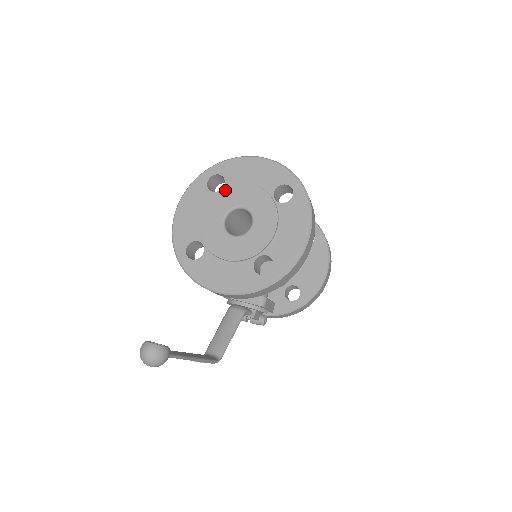
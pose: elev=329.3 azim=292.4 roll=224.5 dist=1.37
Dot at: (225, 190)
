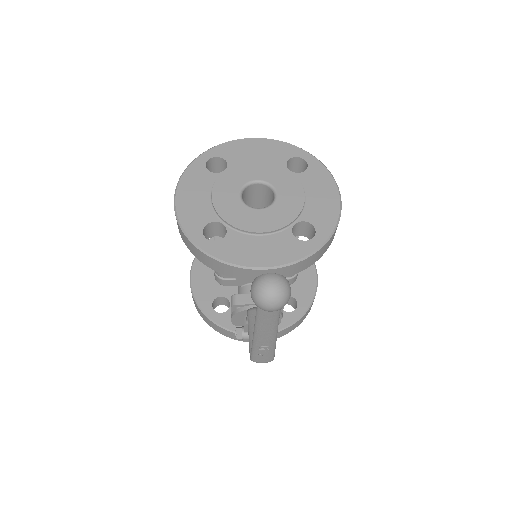
Dot at: (232, 168)
